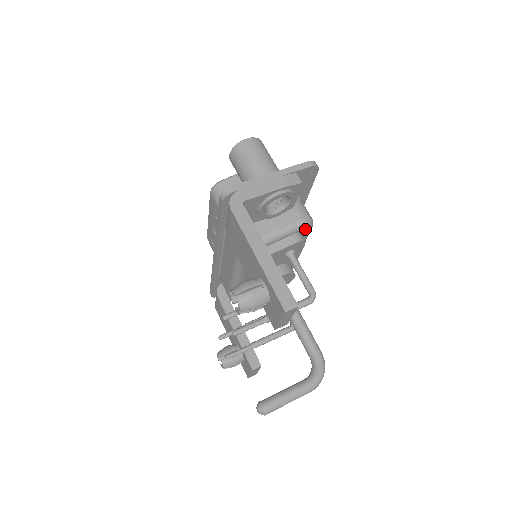
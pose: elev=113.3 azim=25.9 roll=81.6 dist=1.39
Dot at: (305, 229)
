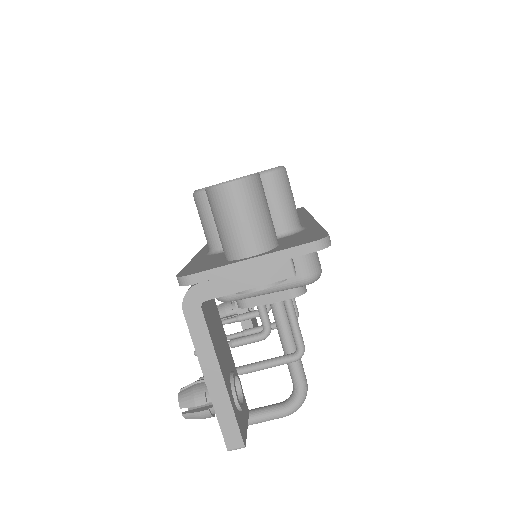
Dot at: occluded
